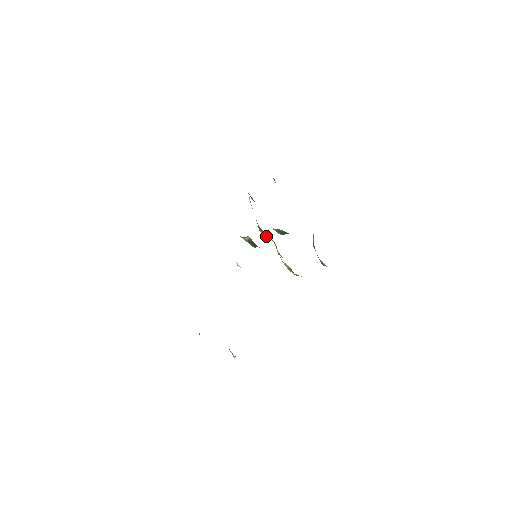
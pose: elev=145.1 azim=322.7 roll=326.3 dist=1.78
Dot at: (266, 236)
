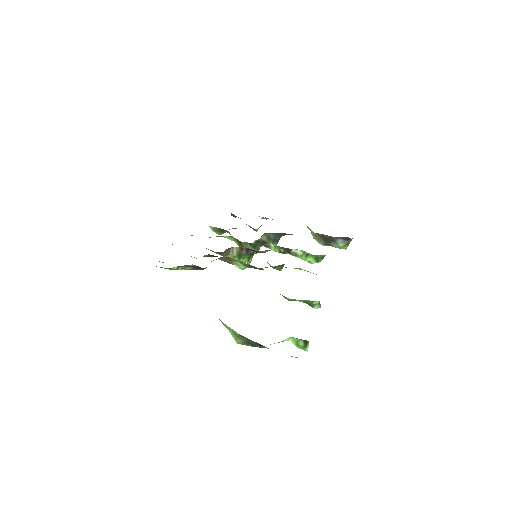
Dot at: occluded
